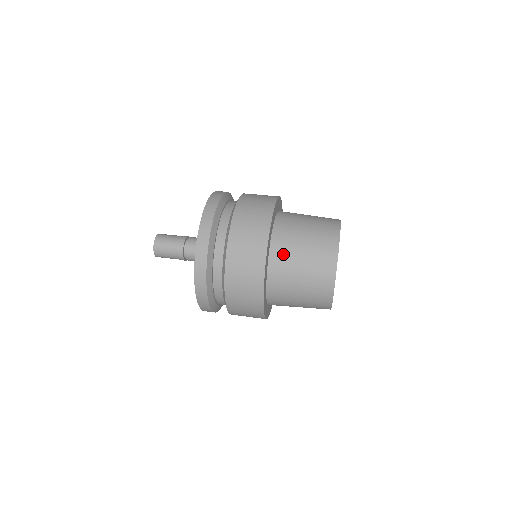
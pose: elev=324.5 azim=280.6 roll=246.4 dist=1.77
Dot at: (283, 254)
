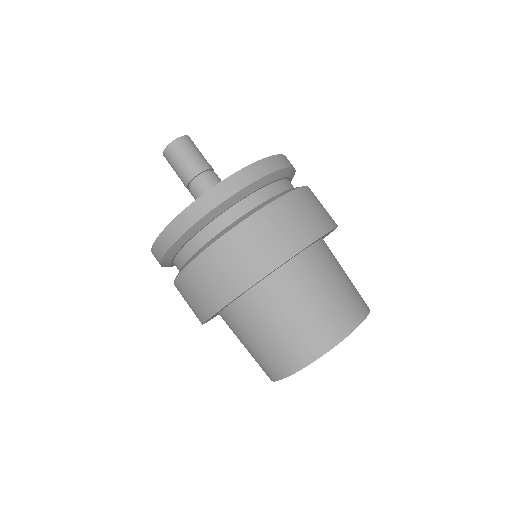
Dot at: (253, 311)
